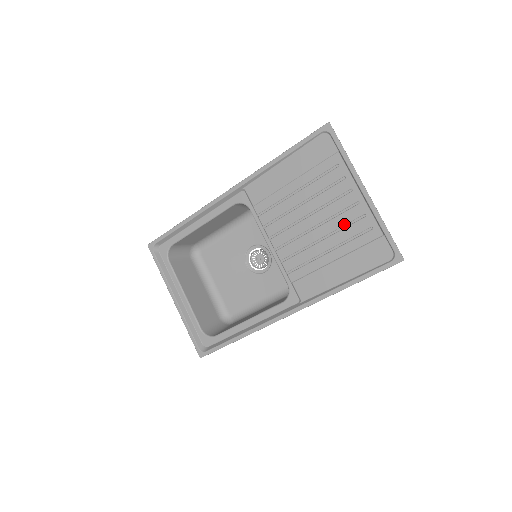
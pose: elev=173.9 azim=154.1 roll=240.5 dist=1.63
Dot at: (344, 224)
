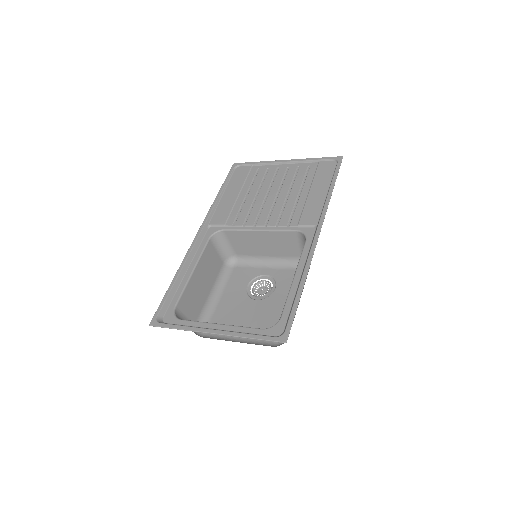
Dot at: (292, 179)
